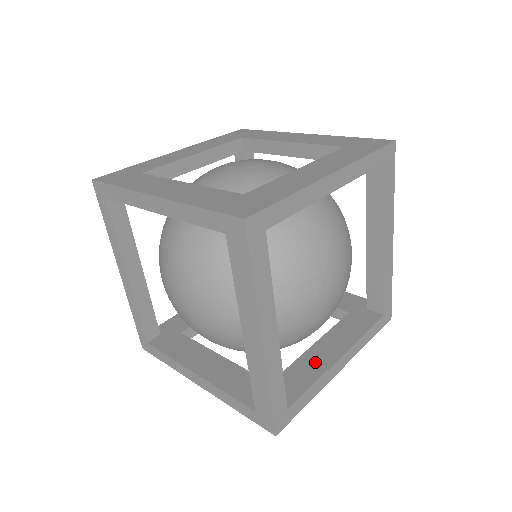
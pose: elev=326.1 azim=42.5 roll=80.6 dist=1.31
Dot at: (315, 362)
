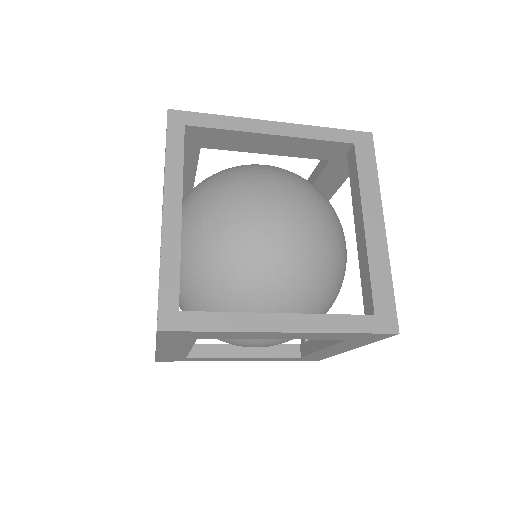
Dot at: occluded
